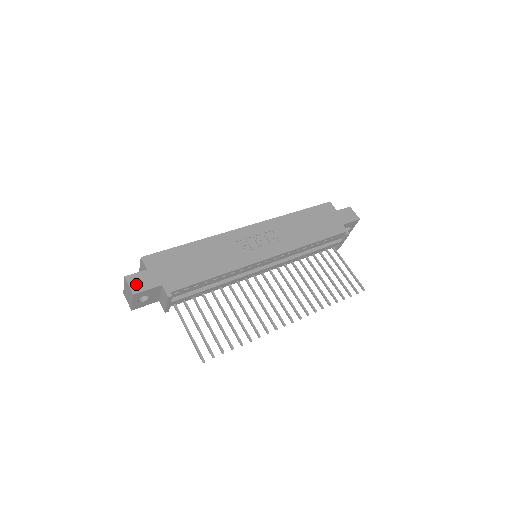
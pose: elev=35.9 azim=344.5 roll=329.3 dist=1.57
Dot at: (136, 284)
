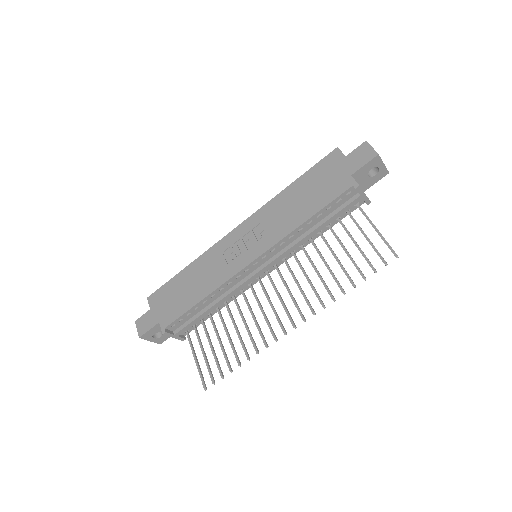
Dot at: (142, 327)
